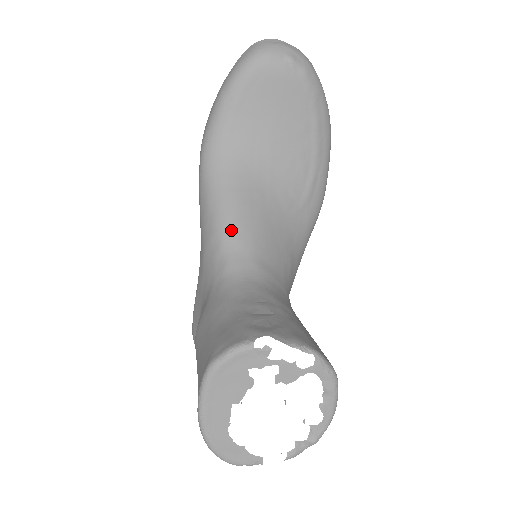
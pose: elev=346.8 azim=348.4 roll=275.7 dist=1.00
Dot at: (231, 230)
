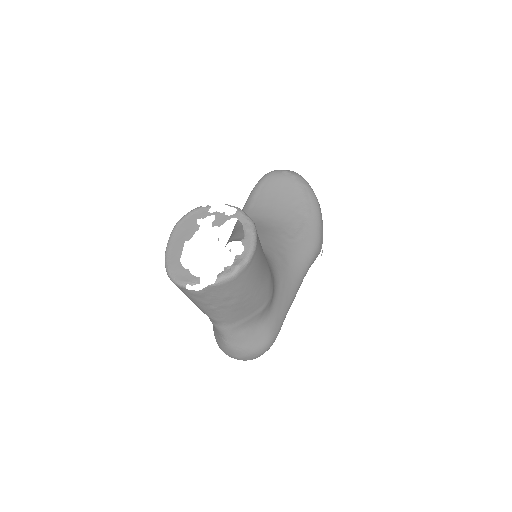
Dot at: (236, 235)
